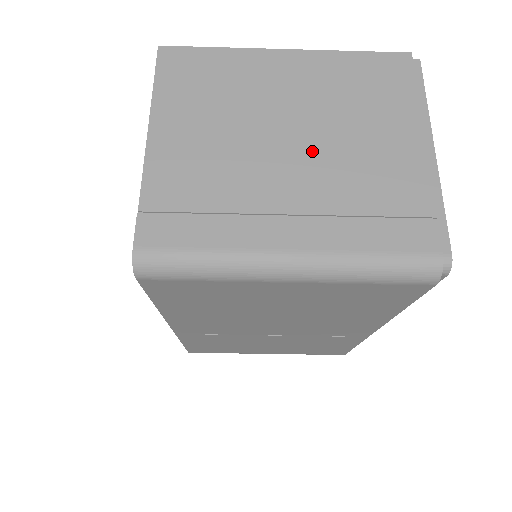
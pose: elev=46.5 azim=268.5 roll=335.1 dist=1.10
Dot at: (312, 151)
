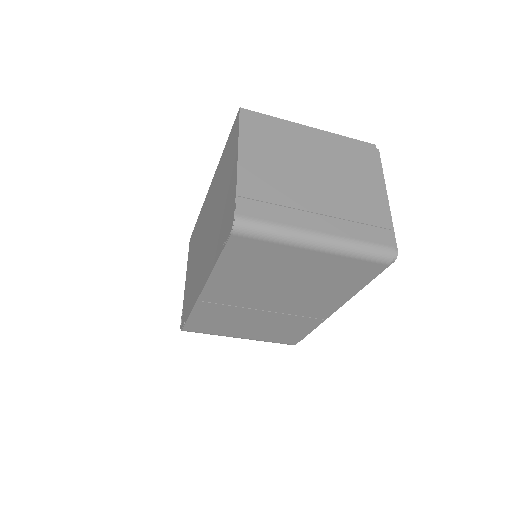
Dot at: (328, 184)
